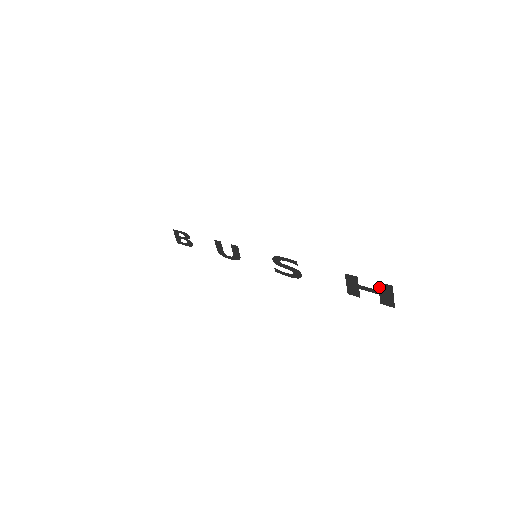
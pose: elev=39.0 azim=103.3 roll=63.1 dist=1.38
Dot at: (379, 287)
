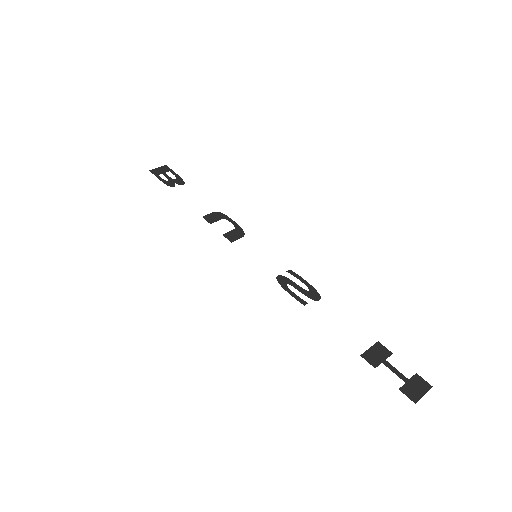
Dot at: occluded
